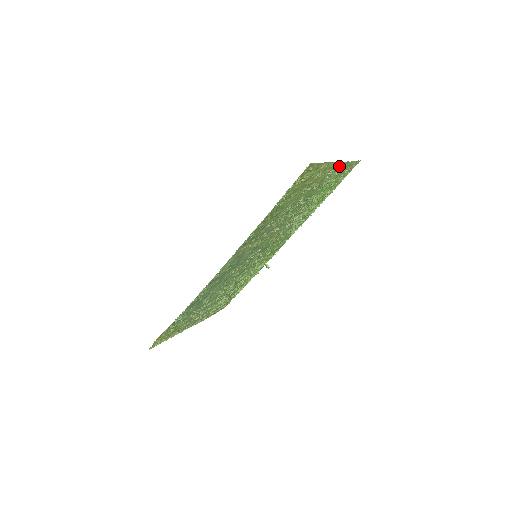
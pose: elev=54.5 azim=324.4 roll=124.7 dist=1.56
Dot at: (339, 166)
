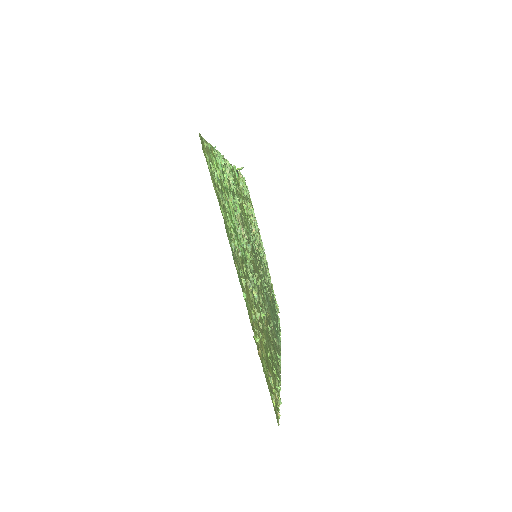
Dot at: (233, 257)
